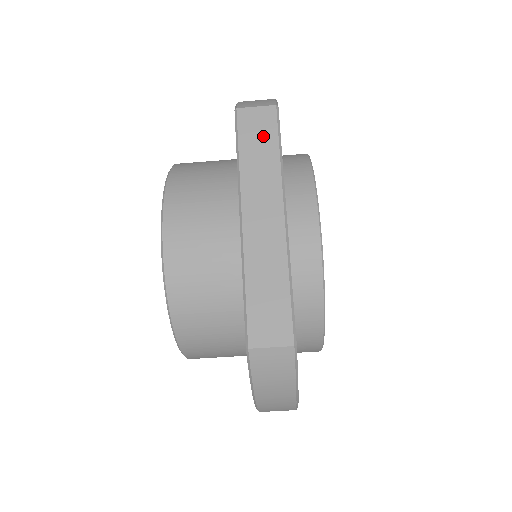
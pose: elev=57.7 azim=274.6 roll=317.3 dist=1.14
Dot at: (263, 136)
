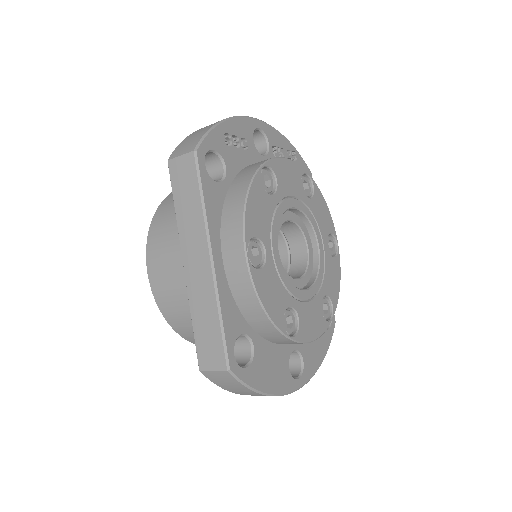
Dot at: (188, 185)
